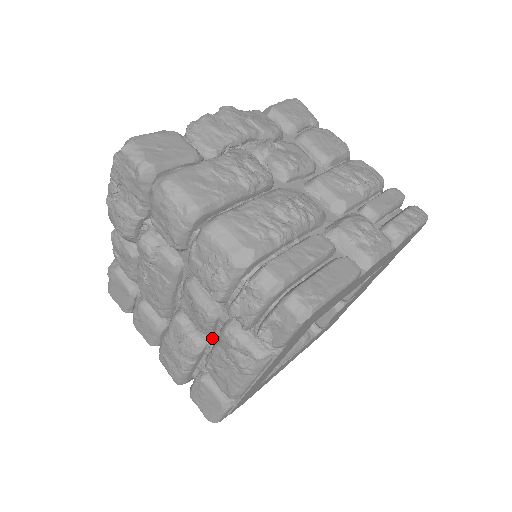
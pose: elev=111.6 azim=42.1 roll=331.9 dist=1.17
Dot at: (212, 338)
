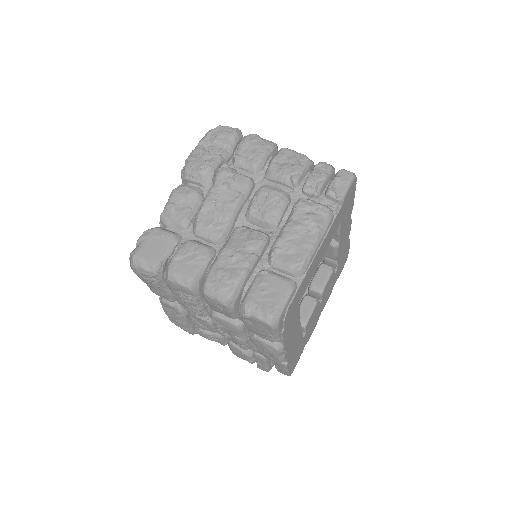
Dot at: (275, 232)
